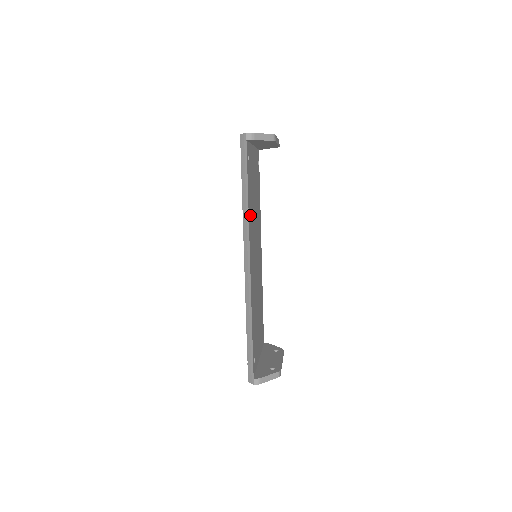
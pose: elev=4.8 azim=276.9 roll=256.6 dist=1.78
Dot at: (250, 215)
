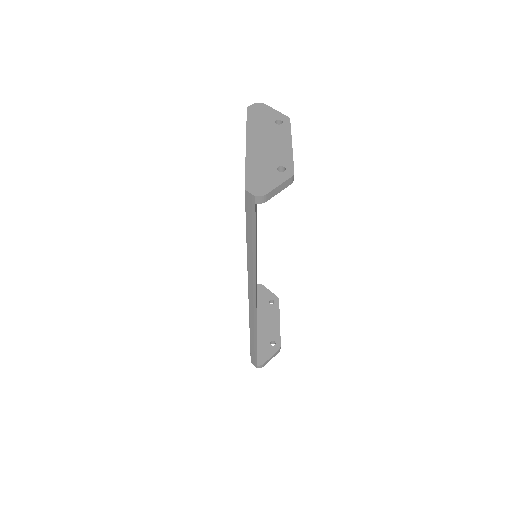
Dot at: occluded
